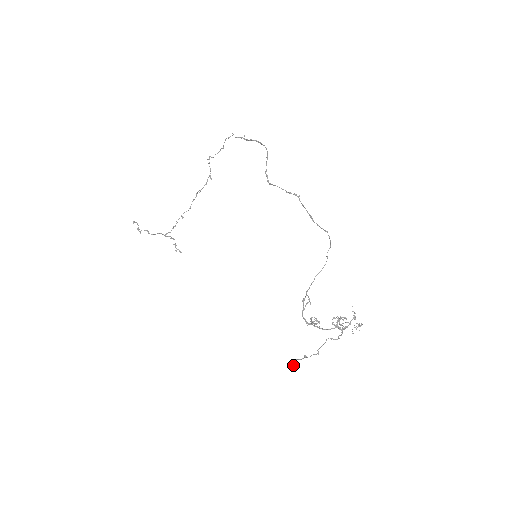
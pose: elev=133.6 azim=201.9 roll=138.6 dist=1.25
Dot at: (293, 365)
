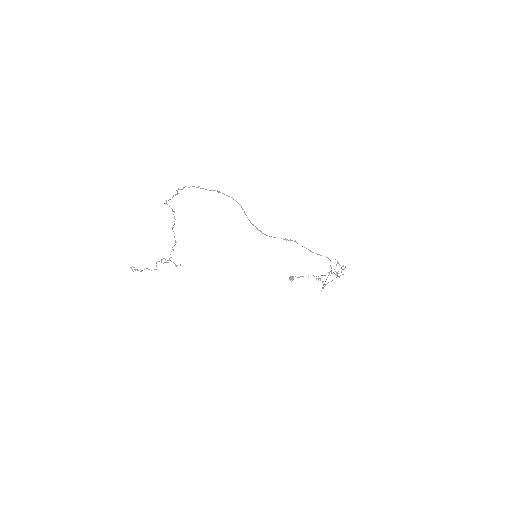
Dot at: occluded
